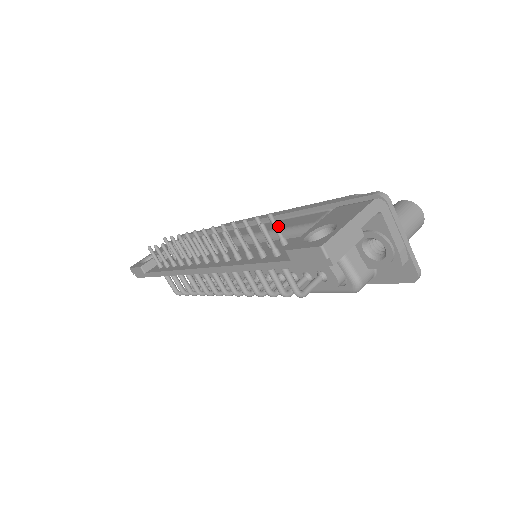
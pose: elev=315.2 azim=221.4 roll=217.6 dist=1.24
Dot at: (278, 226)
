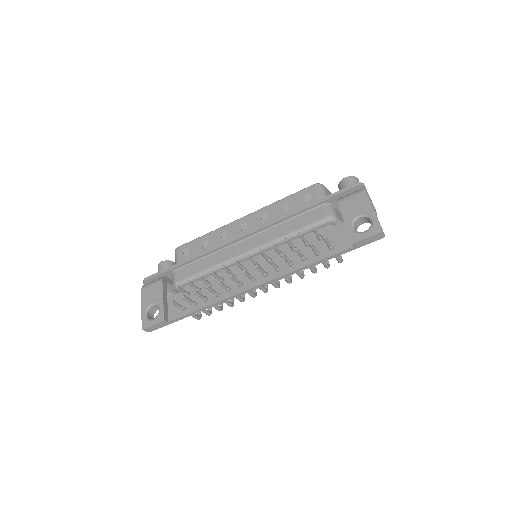
Dot at: (317, 231)
